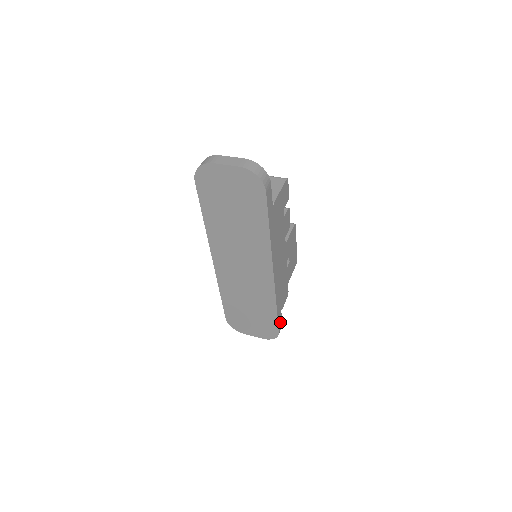
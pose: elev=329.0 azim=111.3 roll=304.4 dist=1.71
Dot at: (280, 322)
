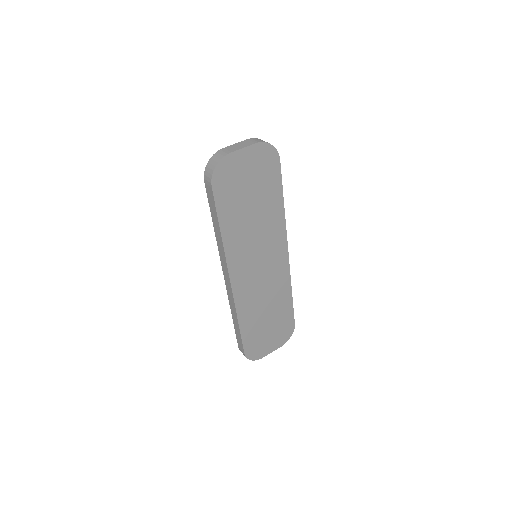
Dot at: occluded
